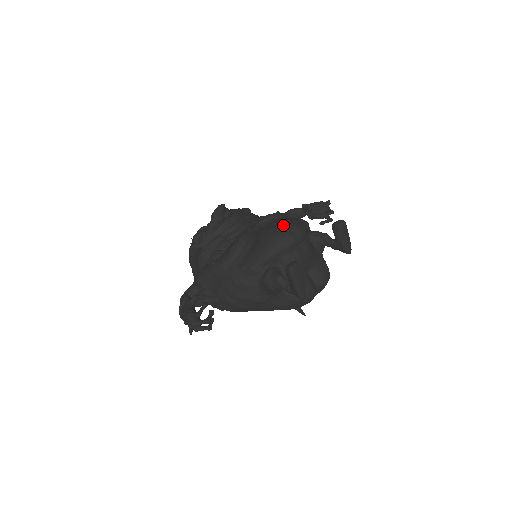
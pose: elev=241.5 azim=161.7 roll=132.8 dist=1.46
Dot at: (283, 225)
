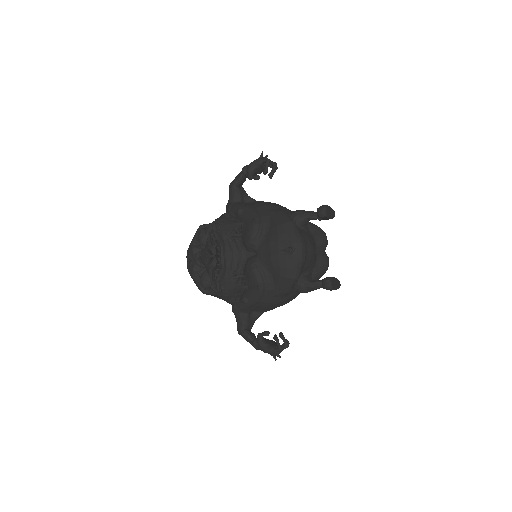
Dot at: (285, 247)
